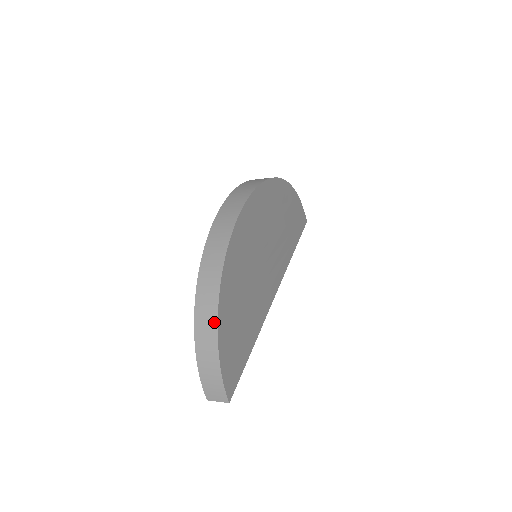
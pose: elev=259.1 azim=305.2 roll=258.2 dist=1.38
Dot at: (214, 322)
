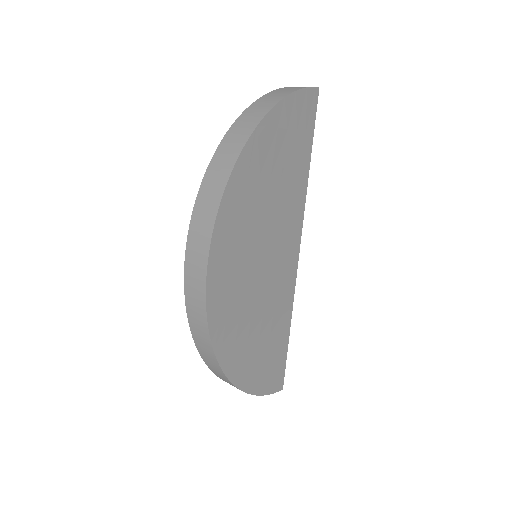
Dot at: (237, 388)
